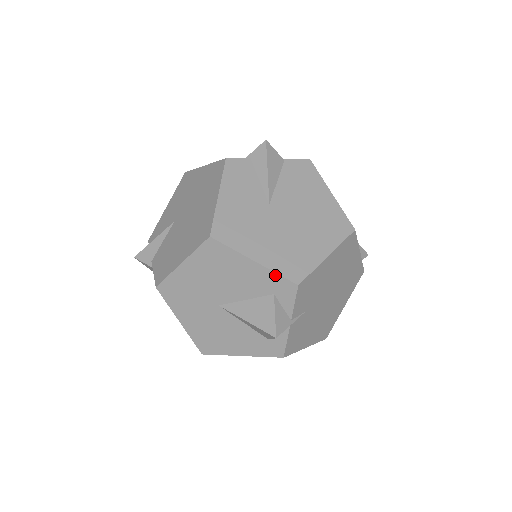
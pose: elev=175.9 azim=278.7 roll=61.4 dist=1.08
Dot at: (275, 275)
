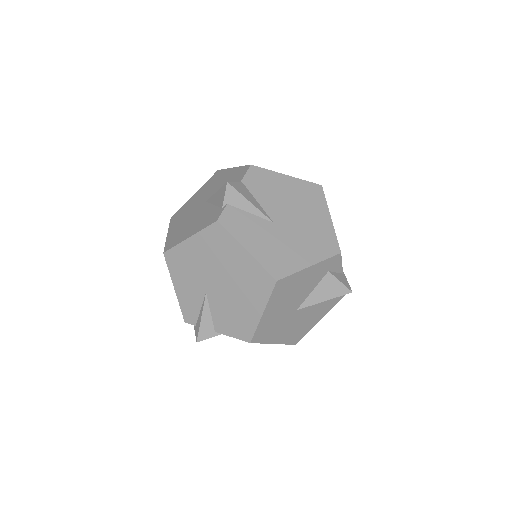
Dot at: (326, 261)
